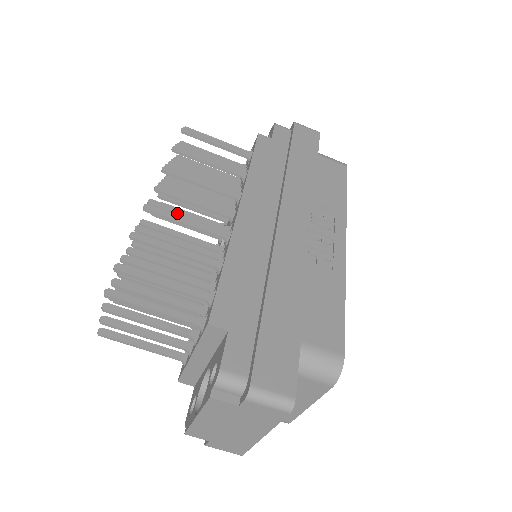
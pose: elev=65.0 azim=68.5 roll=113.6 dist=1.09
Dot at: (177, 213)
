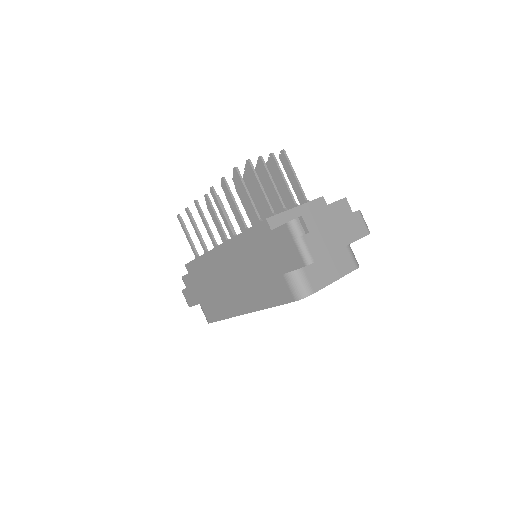
Dot at: occluded
